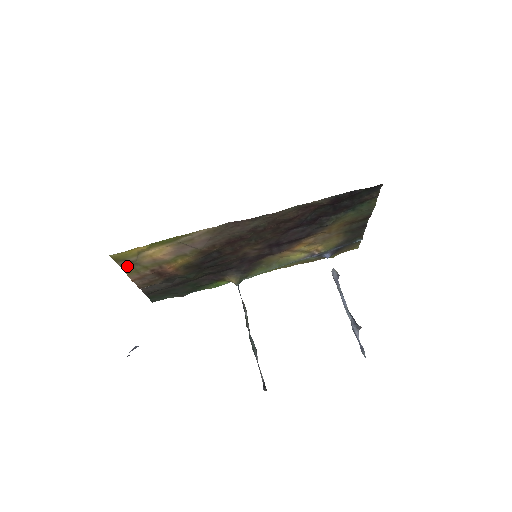
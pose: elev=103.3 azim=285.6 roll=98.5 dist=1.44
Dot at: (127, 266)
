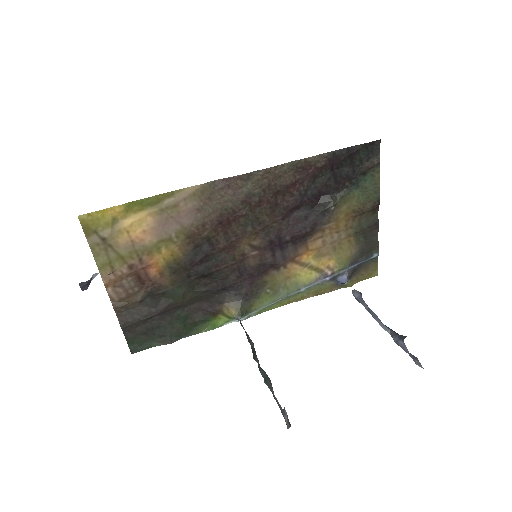
Dot at: (99, 249)
